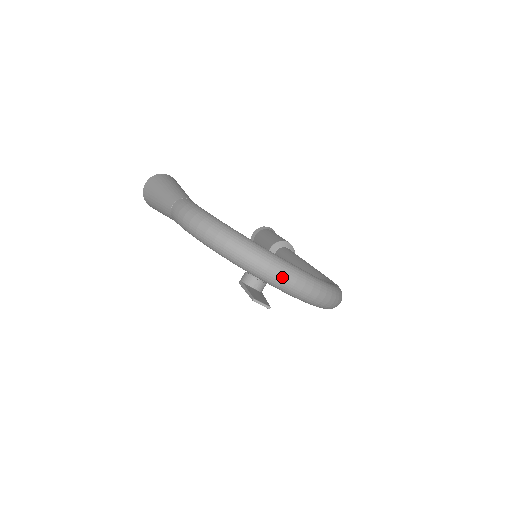
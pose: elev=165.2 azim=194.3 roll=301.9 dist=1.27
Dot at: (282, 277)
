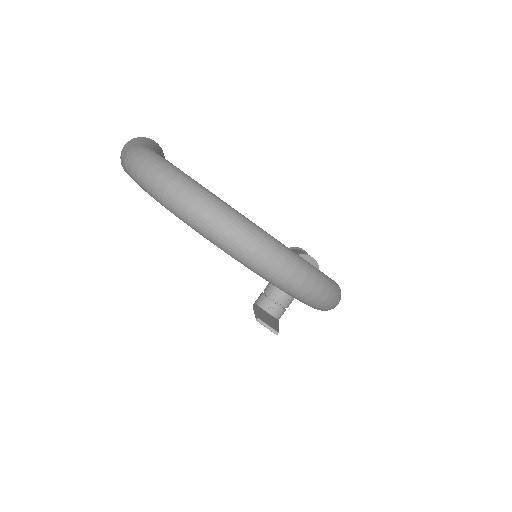
Dot at: (223, 228)
